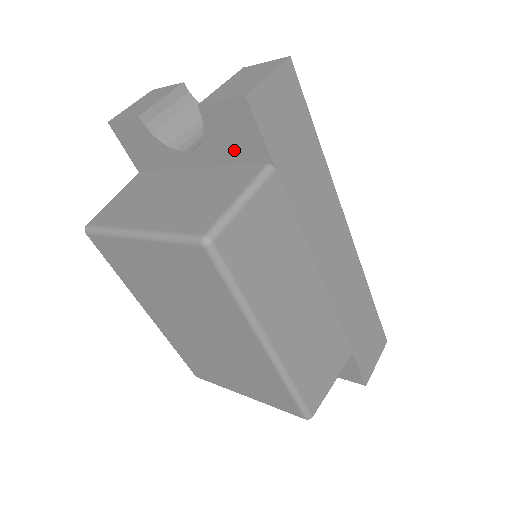
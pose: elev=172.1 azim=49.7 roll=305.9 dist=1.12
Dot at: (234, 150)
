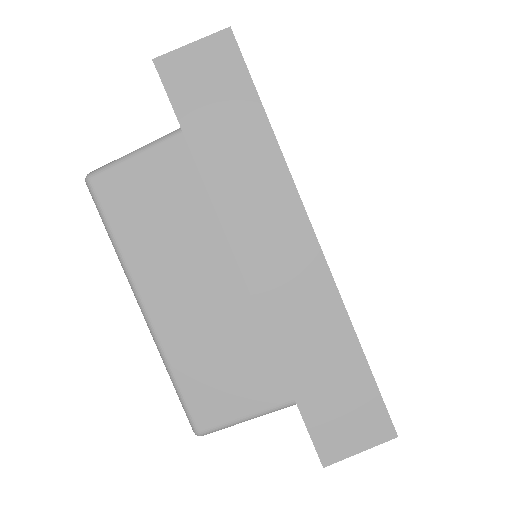
Dot at: occluded
